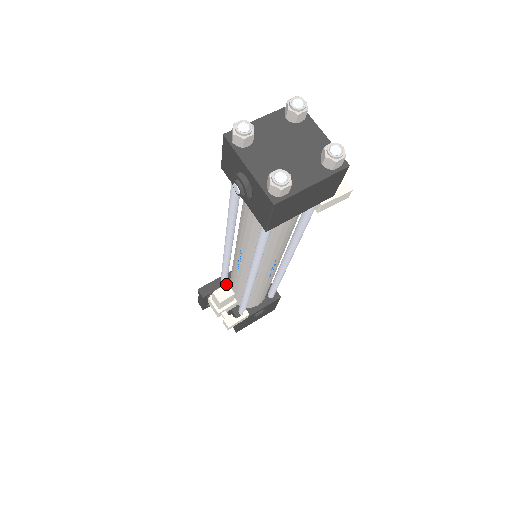
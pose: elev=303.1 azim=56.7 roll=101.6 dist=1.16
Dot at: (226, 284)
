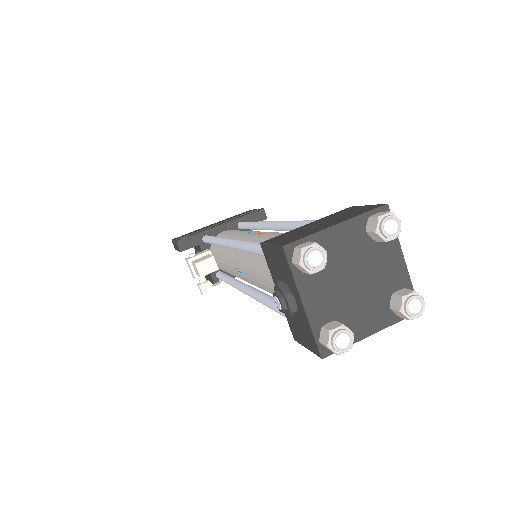
Dot at: (212, 257)
